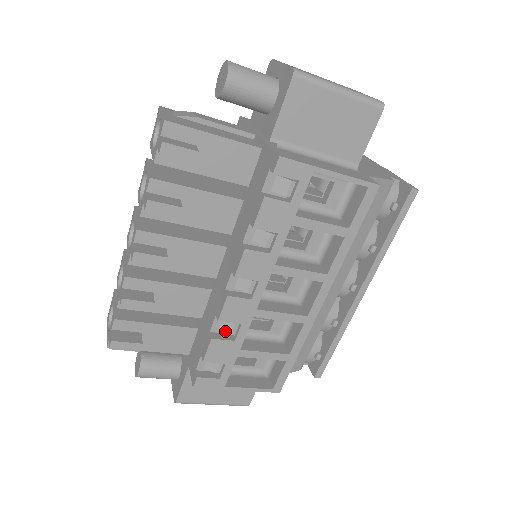
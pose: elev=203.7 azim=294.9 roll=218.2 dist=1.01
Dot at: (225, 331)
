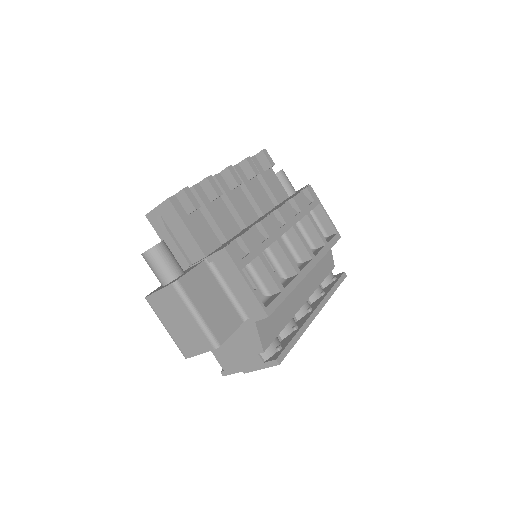
Dot at: occluded
